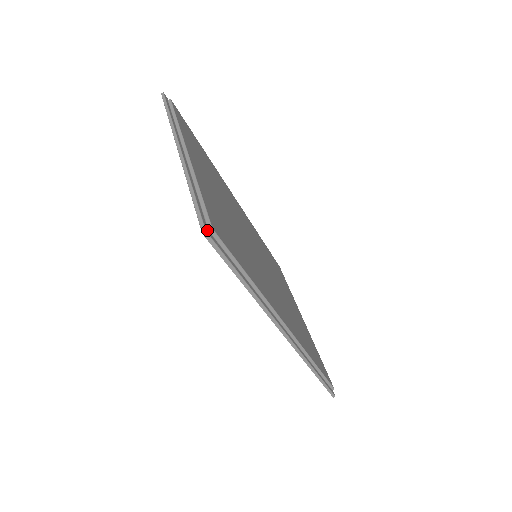
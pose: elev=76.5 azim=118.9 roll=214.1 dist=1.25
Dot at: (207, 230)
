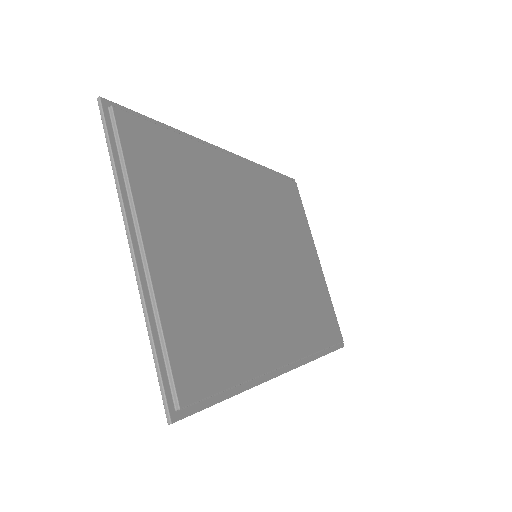
Dot at: (174, 415)
